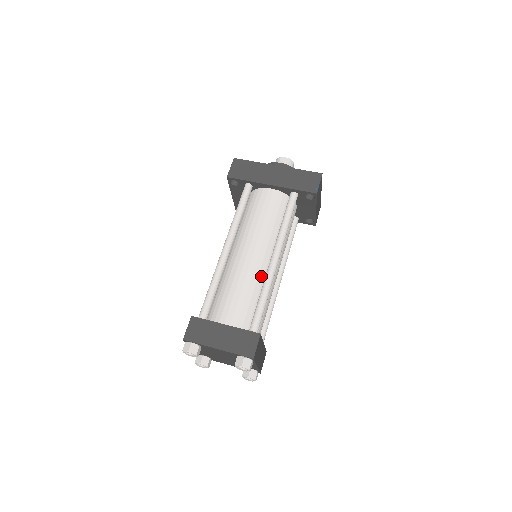
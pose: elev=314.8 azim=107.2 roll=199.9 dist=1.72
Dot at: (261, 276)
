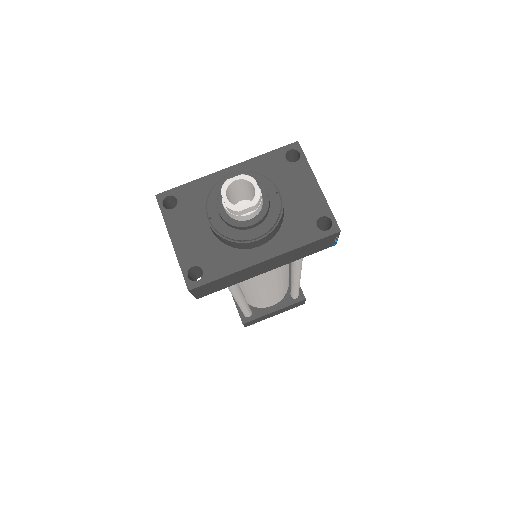
Dot at: (284, 281)
